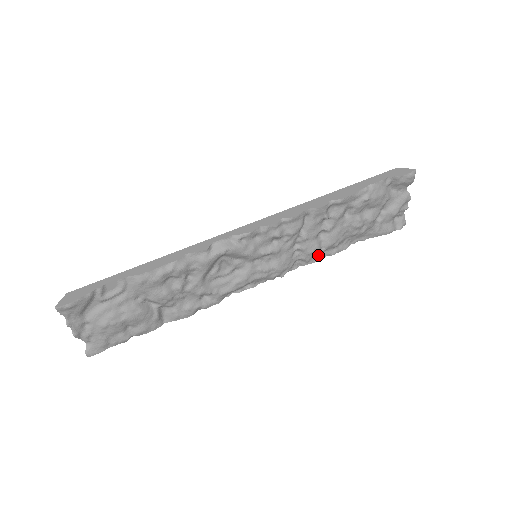
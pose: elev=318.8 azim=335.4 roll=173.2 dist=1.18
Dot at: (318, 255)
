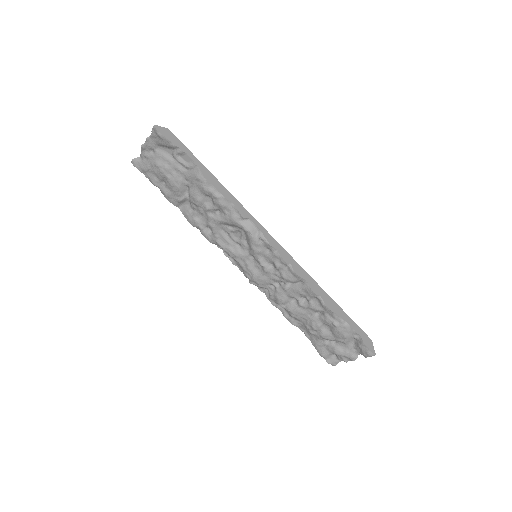
Dot at: occluded
